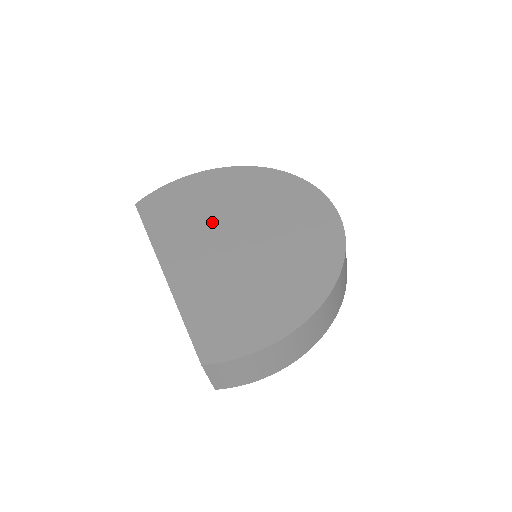
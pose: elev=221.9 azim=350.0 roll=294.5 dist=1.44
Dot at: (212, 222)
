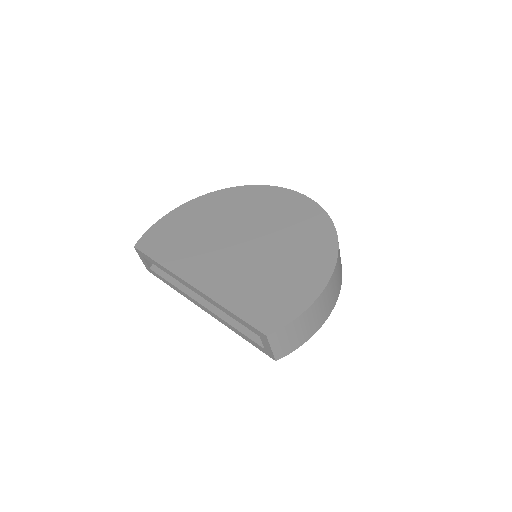
Dot at: (213, 238)
